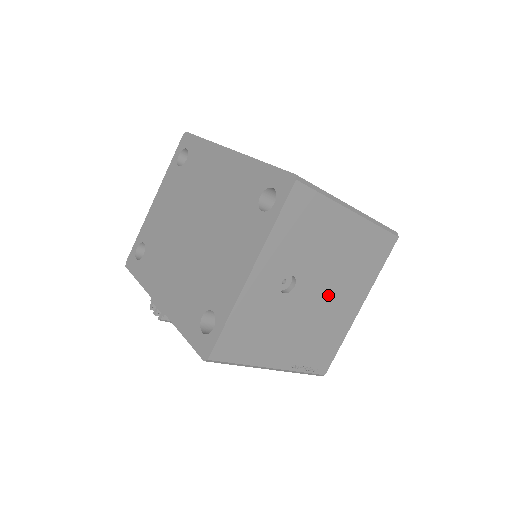
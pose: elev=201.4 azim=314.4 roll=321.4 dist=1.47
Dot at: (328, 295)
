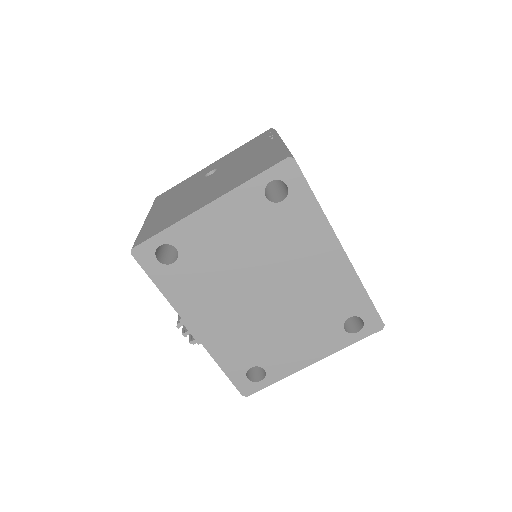
Dot at: occluded
